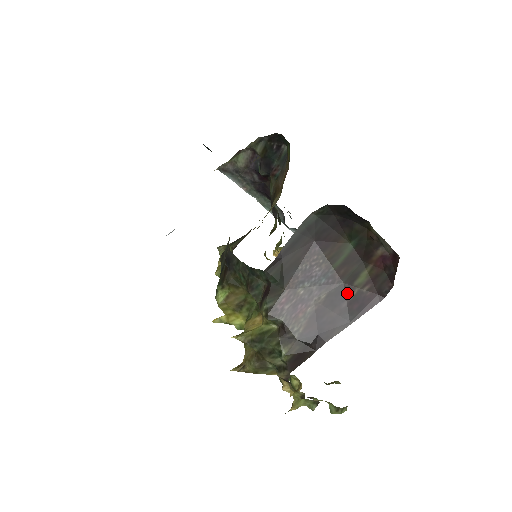
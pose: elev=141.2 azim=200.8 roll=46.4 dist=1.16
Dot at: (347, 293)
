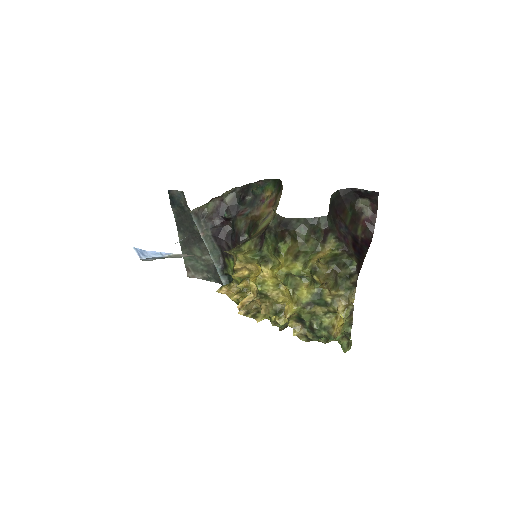
Dot at: (357, 238)
